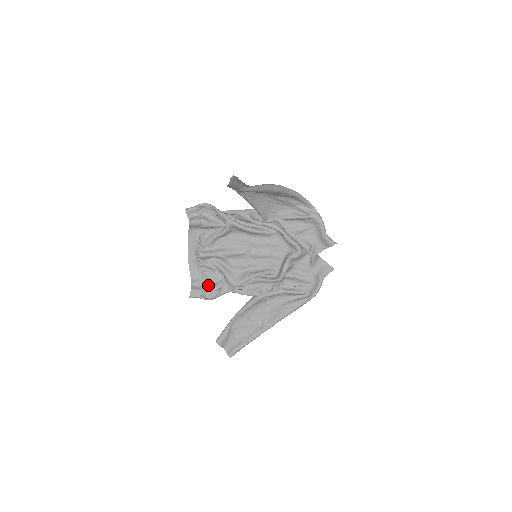
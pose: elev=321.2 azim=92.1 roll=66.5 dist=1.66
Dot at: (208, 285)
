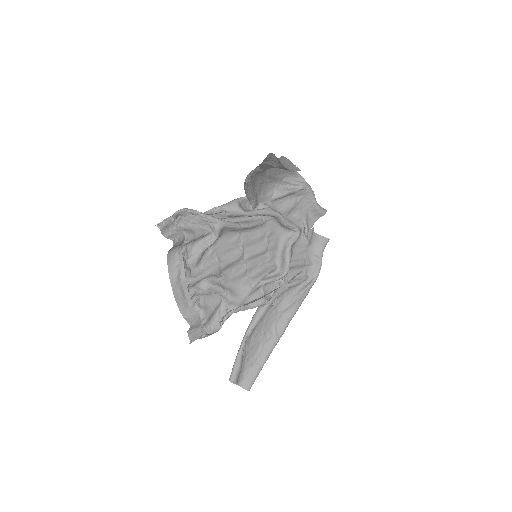
Dot at: (208, 317)
